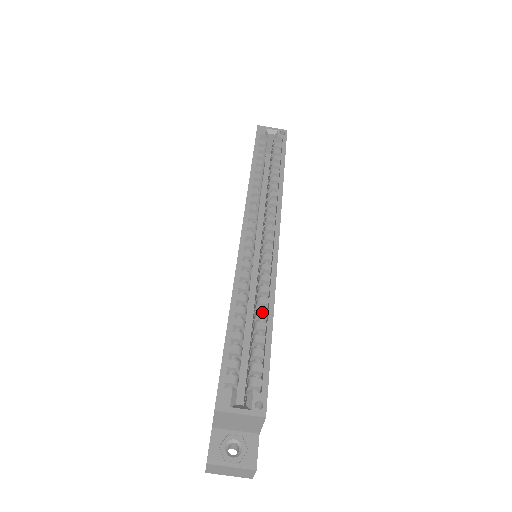
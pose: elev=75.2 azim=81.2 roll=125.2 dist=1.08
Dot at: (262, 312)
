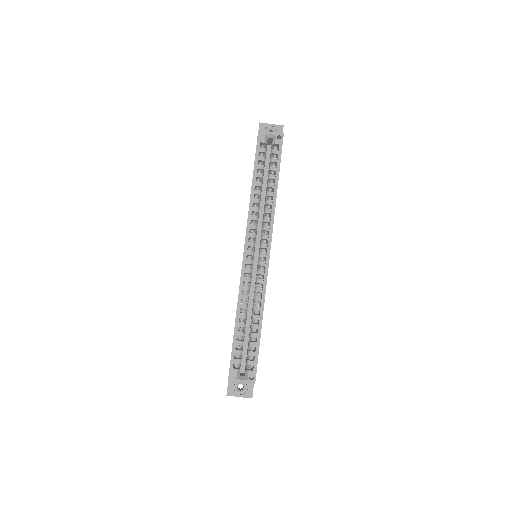
Dot at: (256, 317)
